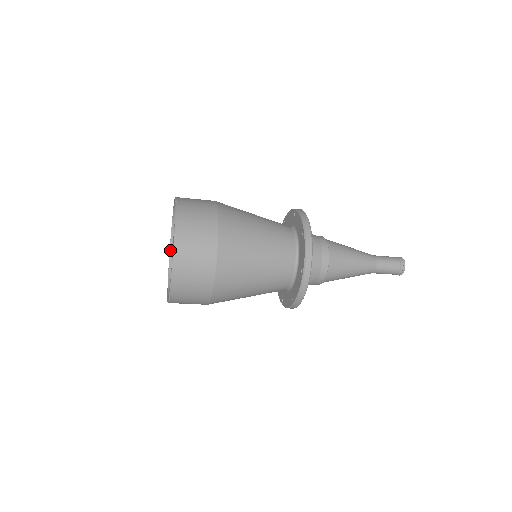
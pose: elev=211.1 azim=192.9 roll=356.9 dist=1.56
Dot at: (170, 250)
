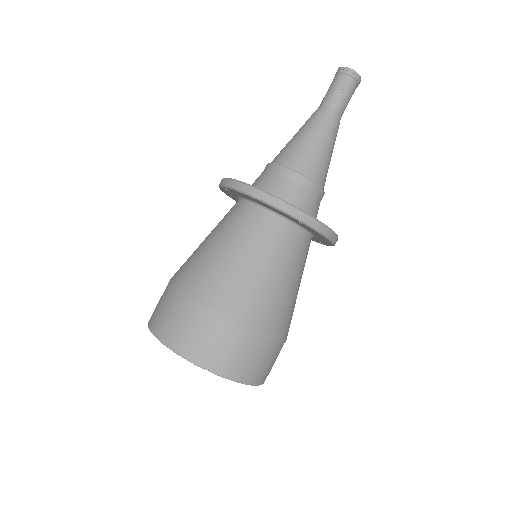
Dot at: occluded
